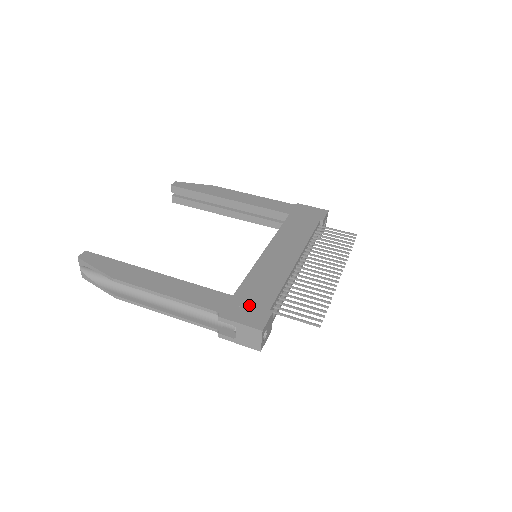
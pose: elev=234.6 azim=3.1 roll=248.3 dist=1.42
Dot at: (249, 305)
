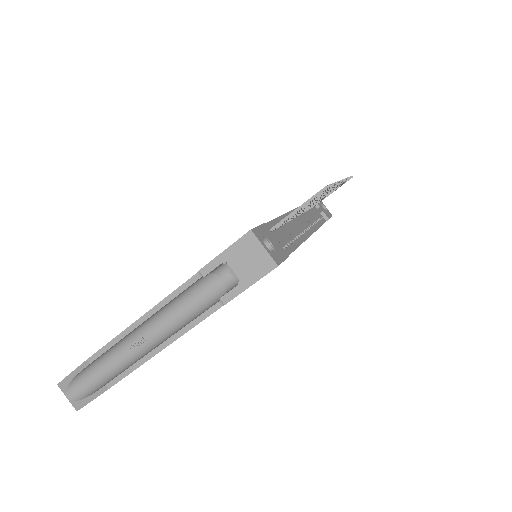
Dot at: occluded
